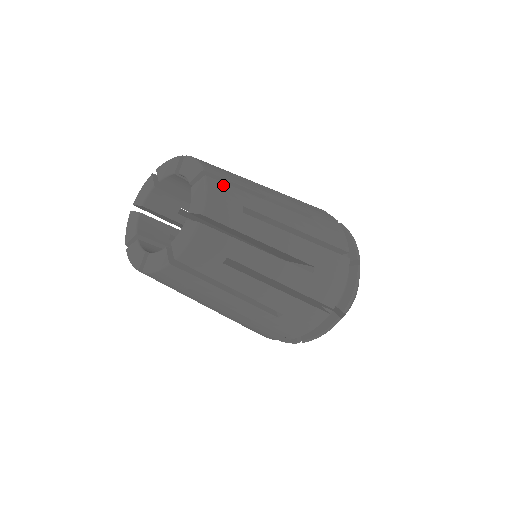
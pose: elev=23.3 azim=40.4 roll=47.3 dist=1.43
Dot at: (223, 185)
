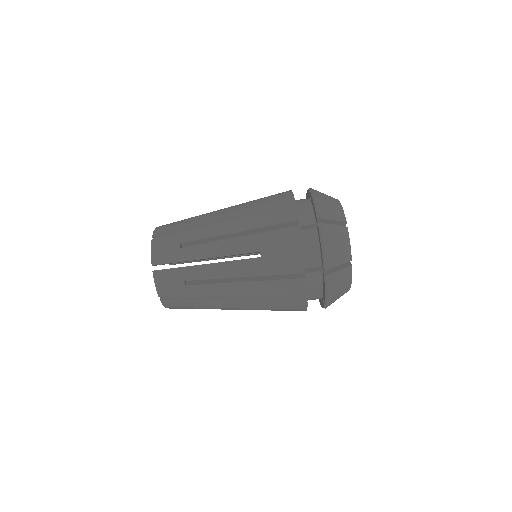
Dot at: (165, 238)
